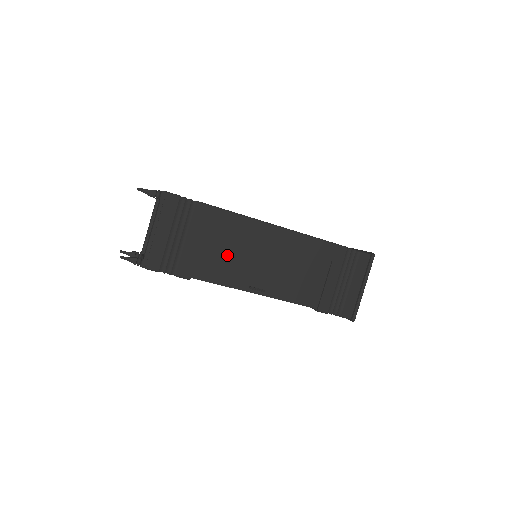
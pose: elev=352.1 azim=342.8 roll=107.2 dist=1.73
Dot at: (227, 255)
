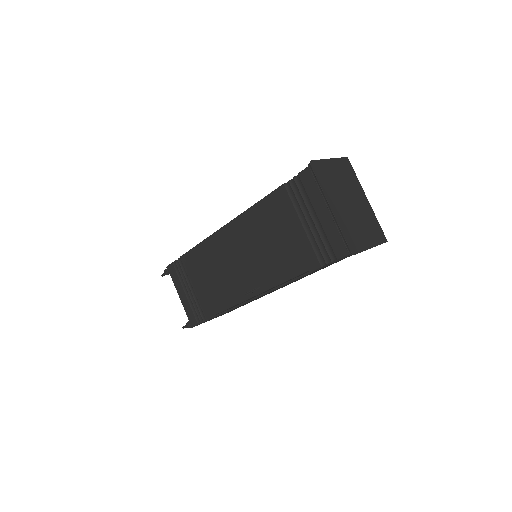
Dot at: (219, 279)
